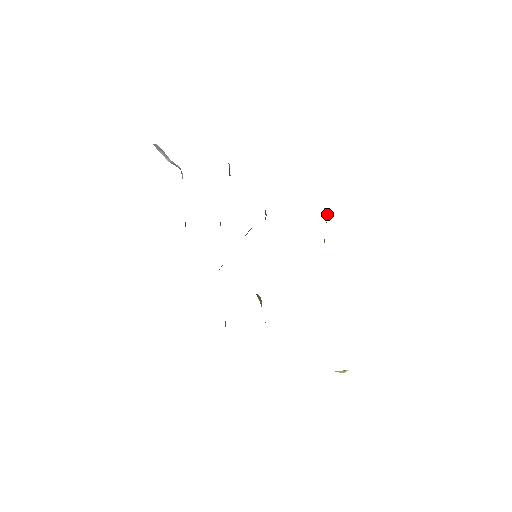
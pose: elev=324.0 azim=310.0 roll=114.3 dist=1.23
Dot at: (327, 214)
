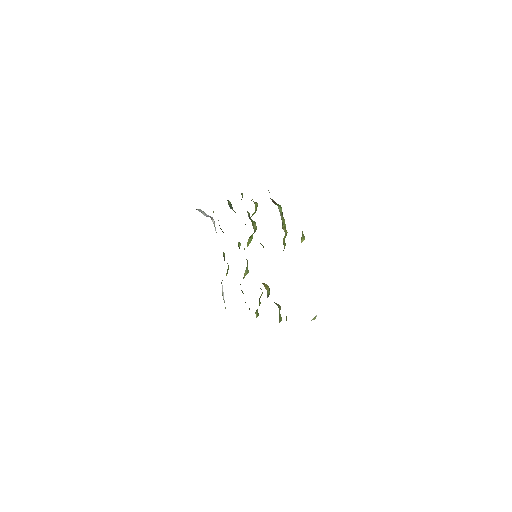
Dot at: (278, 207)
